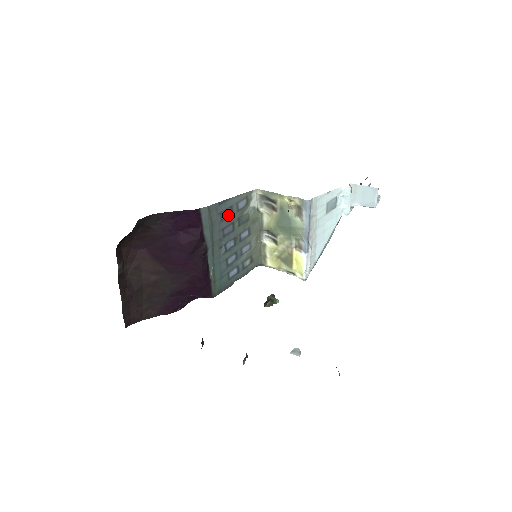
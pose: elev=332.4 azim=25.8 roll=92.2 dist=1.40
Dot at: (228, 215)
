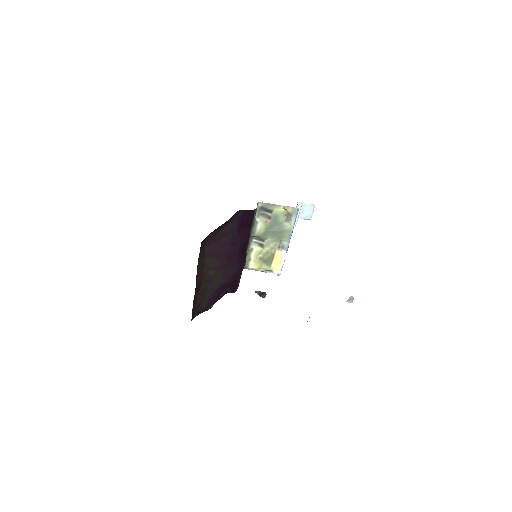
Dot at: occluded
